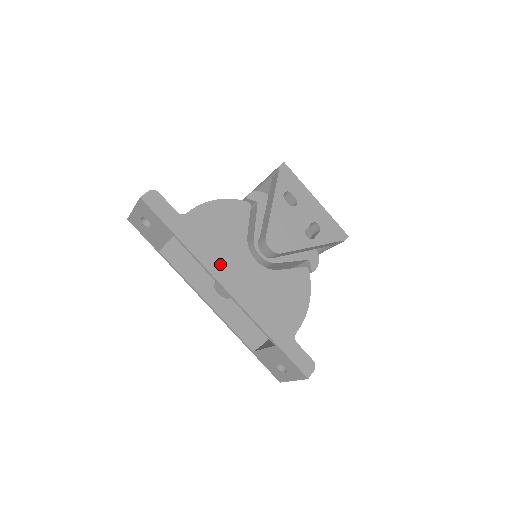
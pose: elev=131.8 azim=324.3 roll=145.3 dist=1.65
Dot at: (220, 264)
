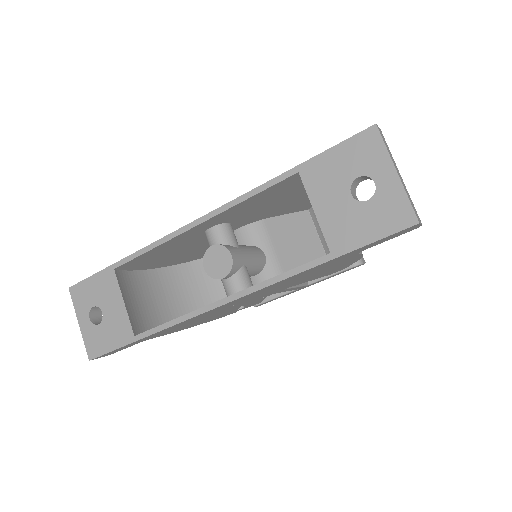
Dot at: occluded
